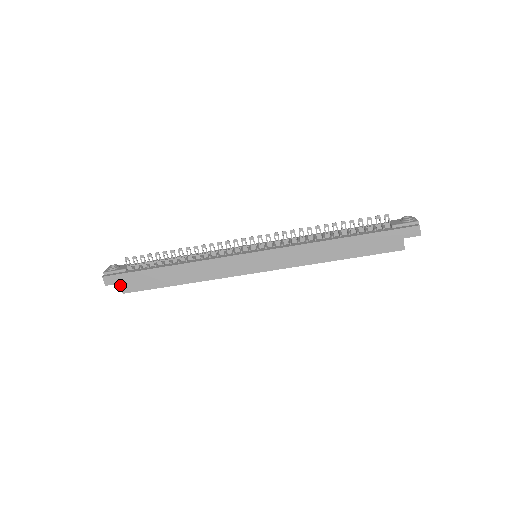
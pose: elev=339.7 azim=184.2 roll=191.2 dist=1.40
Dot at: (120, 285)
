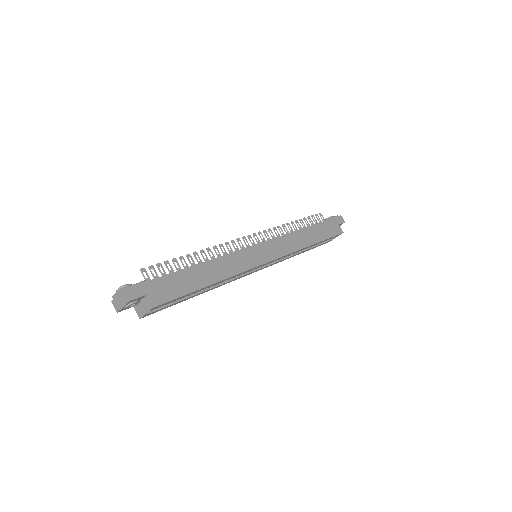
Dot at: (147, 297)
